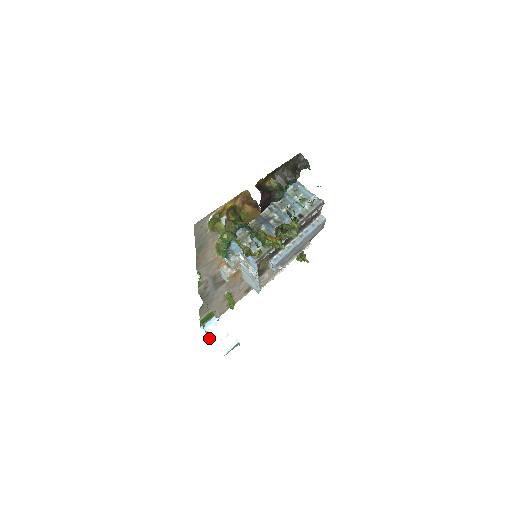
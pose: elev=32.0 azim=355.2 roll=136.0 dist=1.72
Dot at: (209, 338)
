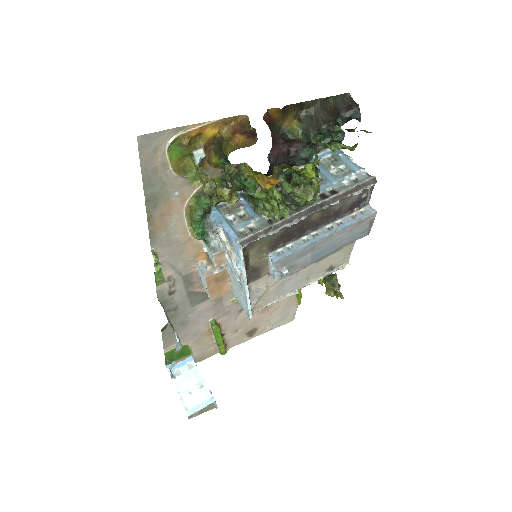
Dot at: (174, 385)
